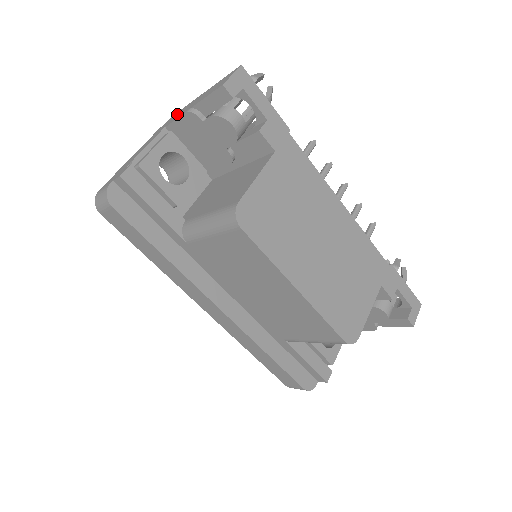
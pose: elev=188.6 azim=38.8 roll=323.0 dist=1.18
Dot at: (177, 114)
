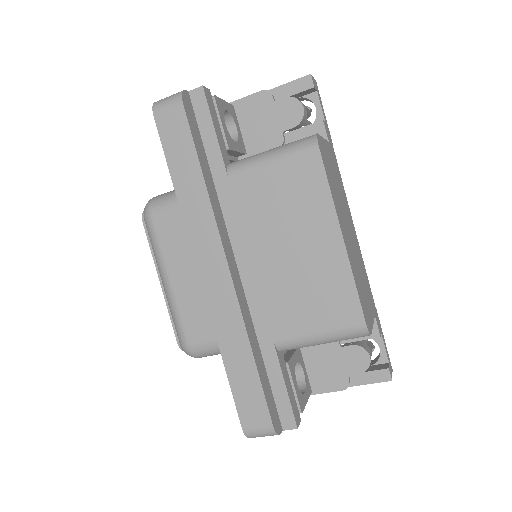
Dot at: occluded
